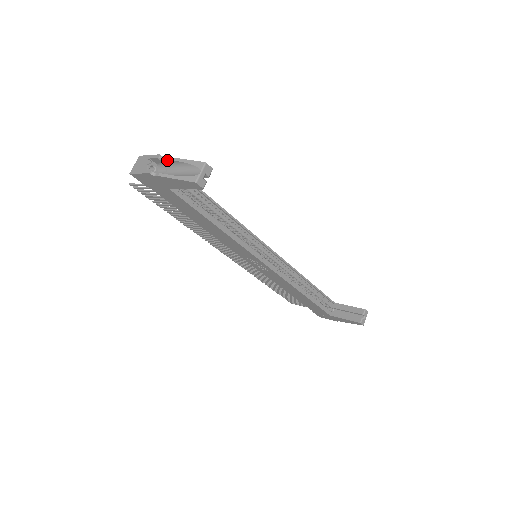
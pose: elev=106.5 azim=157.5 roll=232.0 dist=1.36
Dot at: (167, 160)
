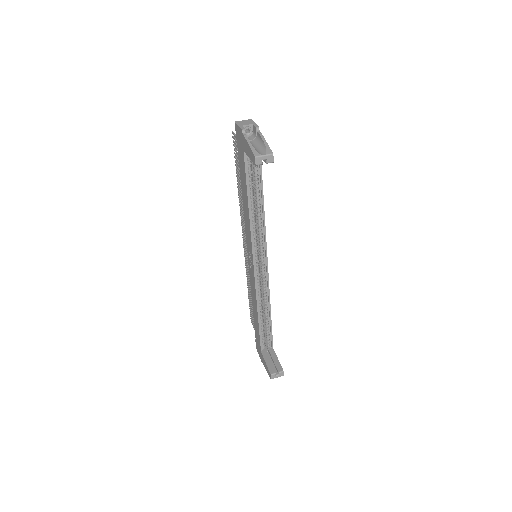
Dot at: (259, 134)
